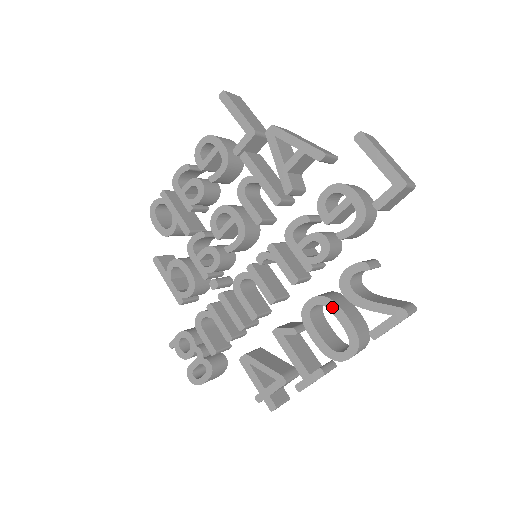
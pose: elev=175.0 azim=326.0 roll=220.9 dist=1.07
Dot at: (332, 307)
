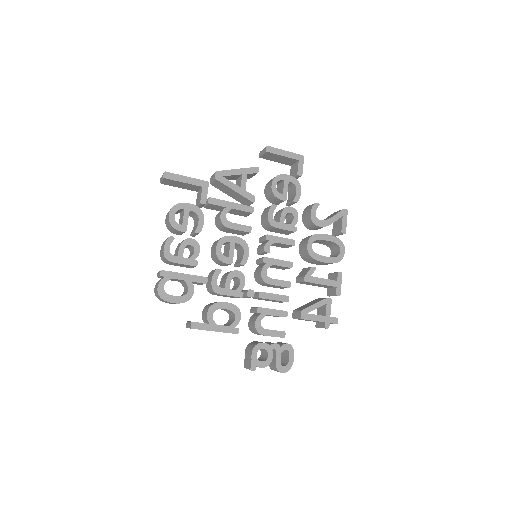
Dot at: (319, 237)
